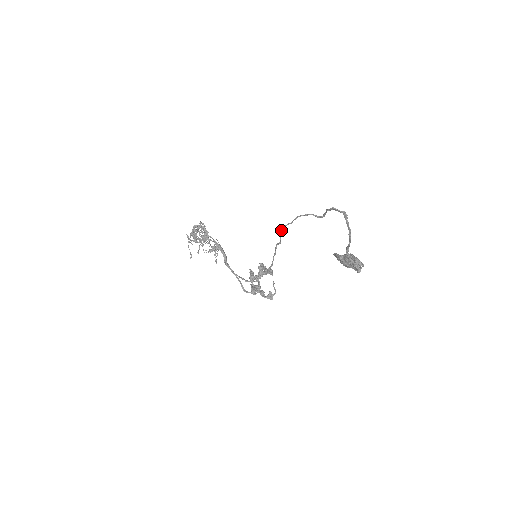
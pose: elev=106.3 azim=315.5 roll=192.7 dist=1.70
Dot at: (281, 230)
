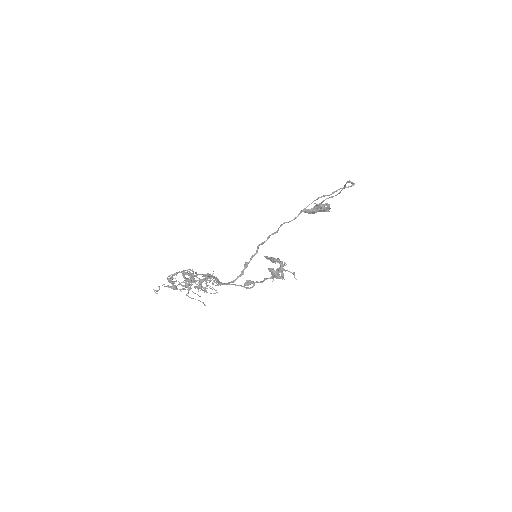
Dot at: occluded
